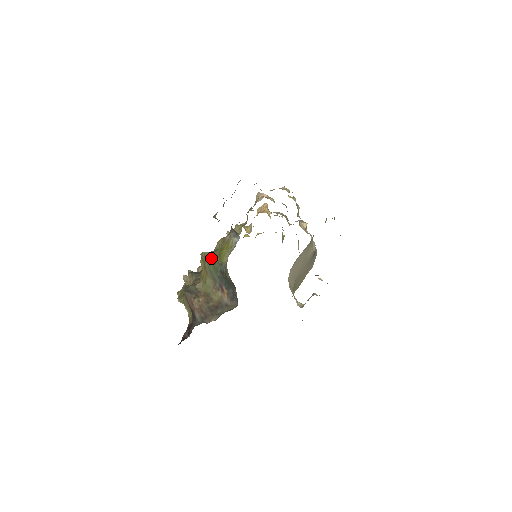
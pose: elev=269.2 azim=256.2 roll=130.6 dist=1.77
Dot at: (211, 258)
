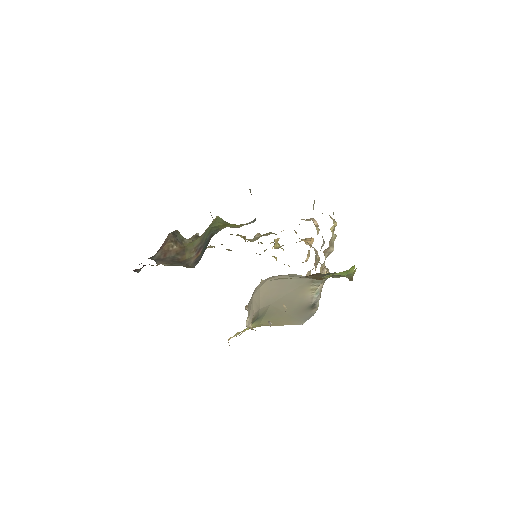
Dot at: (217, 223)
